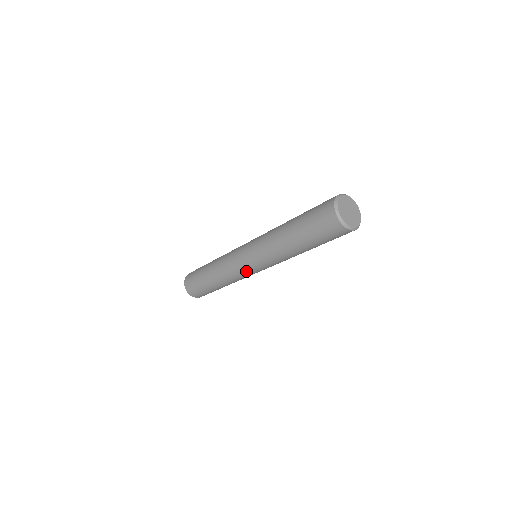
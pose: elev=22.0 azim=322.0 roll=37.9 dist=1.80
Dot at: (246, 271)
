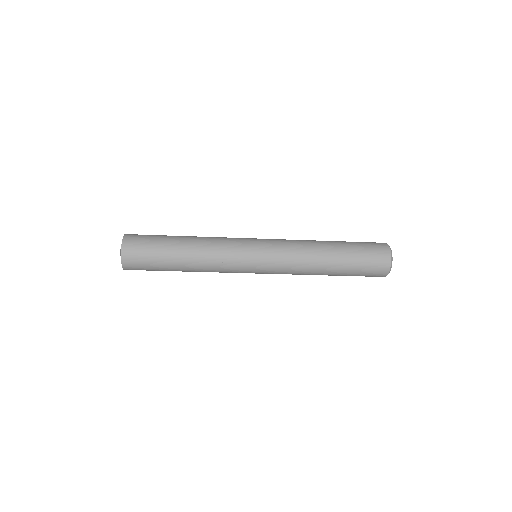
Dot at: occluded
